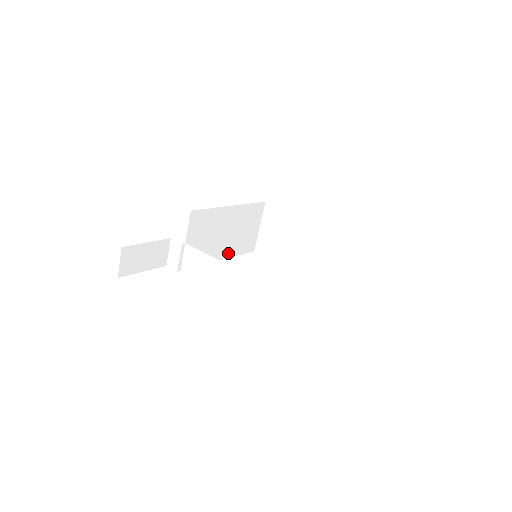
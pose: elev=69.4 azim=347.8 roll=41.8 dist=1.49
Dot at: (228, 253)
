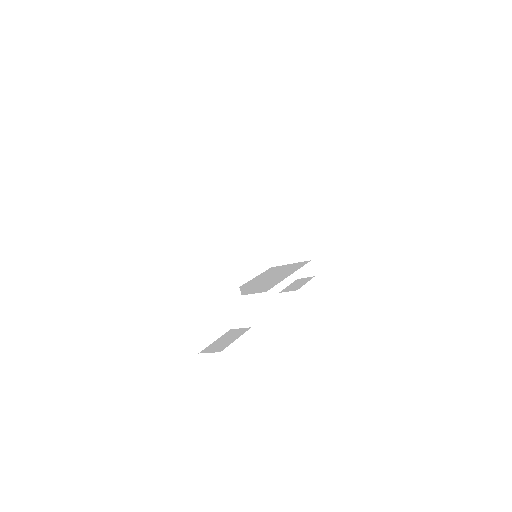
Dot at: occluded
